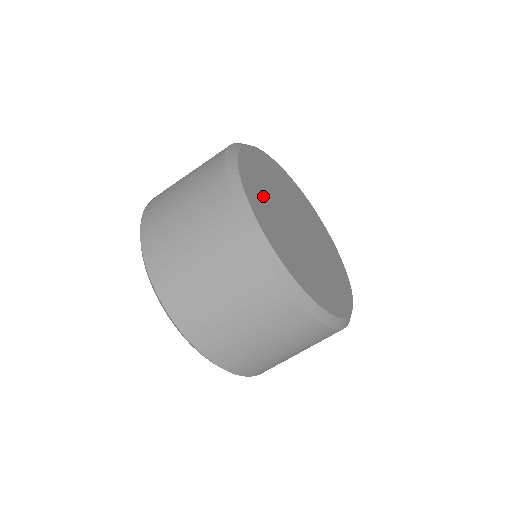
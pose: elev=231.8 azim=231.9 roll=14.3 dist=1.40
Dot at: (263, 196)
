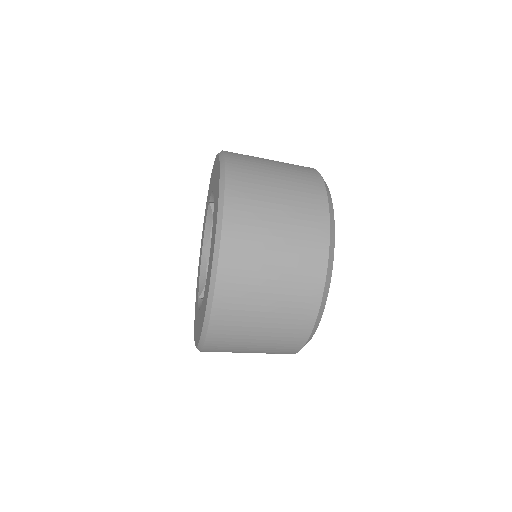
Dot at: occluded
